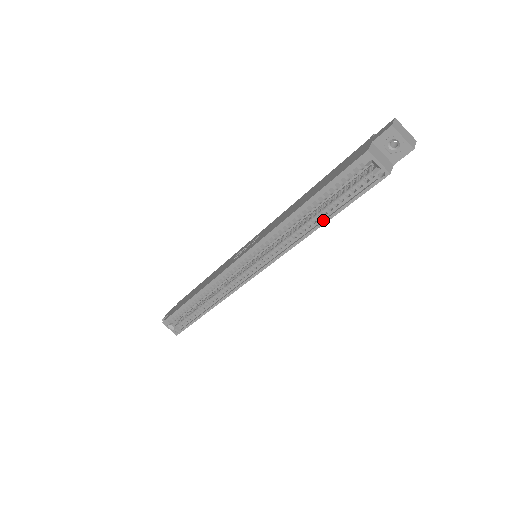
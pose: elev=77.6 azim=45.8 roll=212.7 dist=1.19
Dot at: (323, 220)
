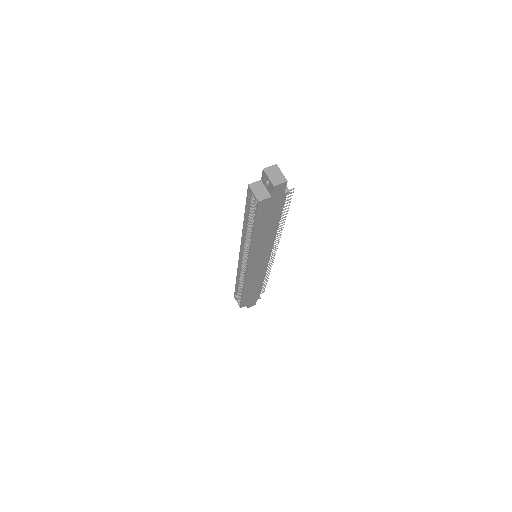
Dot at: (253, 231)
